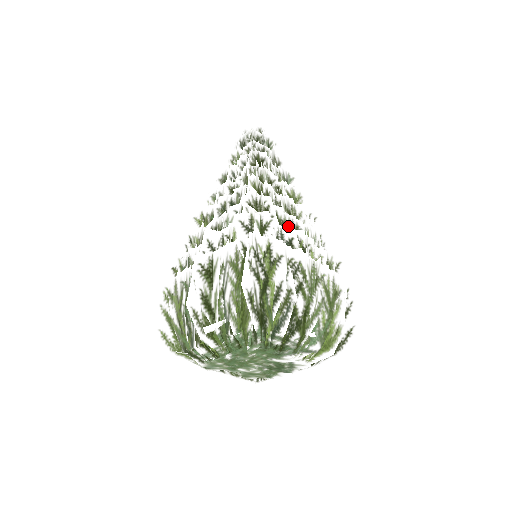
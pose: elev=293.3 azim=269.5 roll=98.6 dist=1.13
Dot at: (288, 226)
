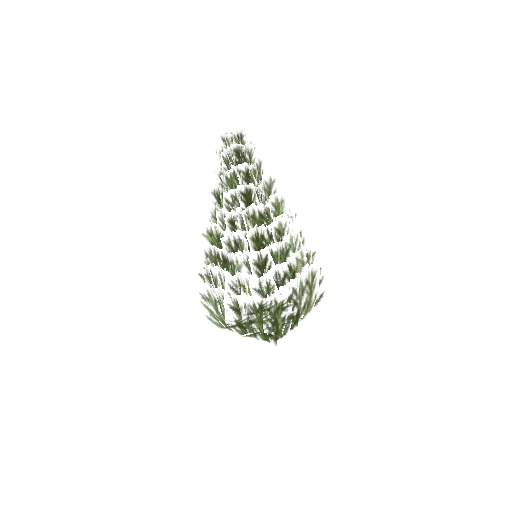
Dot at: (280, 255)
